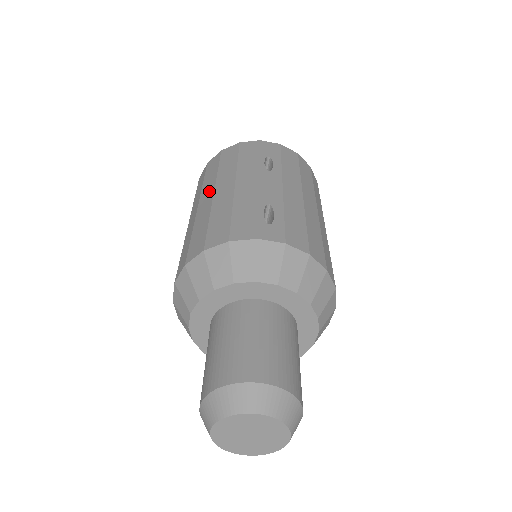
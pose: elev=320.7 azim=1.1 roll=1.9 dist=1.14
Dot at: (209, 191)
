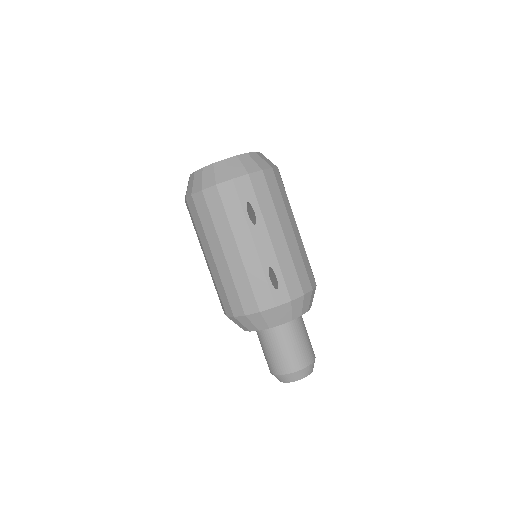
Dot at: (217, 248)
